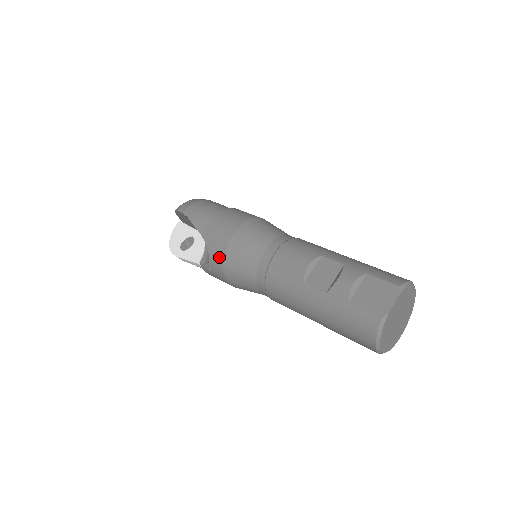
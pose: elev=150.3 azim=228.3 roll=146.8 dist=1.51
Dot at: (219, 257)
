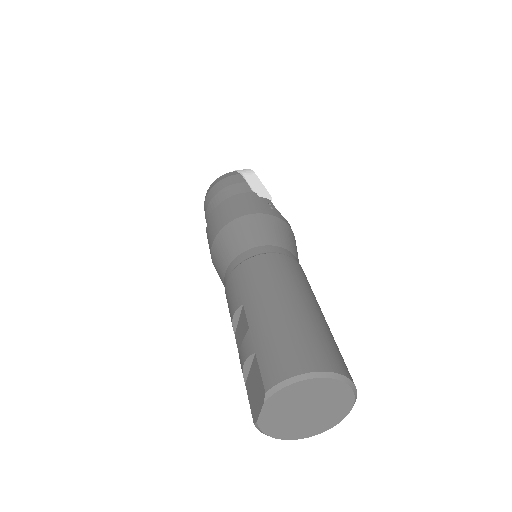
Dot at: occluded
